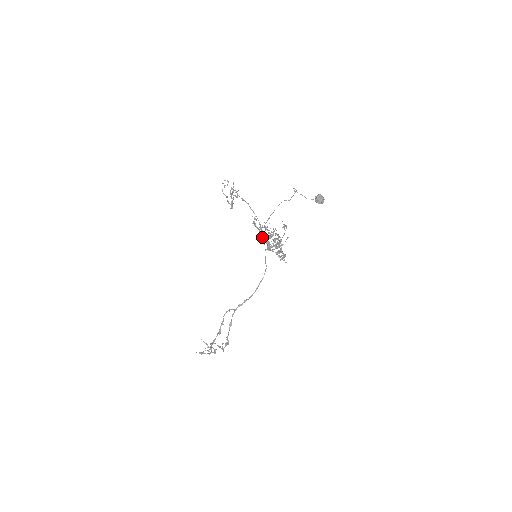
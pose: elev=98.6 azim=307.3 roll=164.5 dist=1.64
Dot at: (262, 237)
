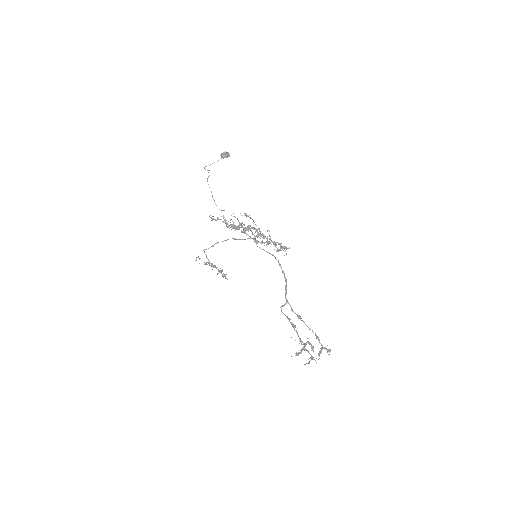
Dot at: (233, 227)
